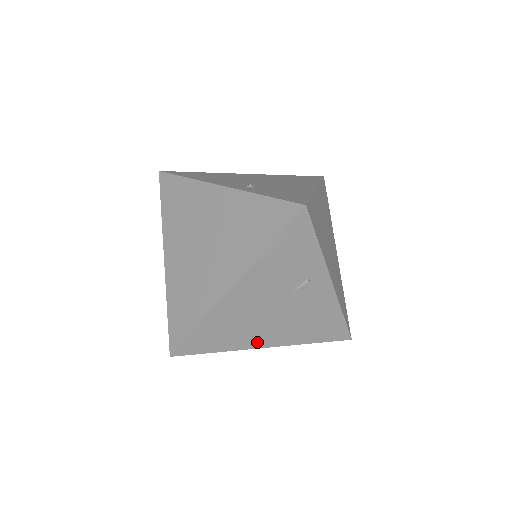
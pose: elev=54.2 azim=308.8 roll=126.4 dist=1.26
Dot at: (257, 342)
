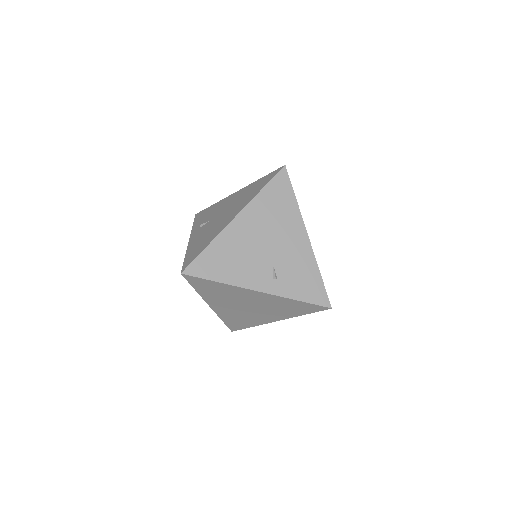
Dot at: occluded
